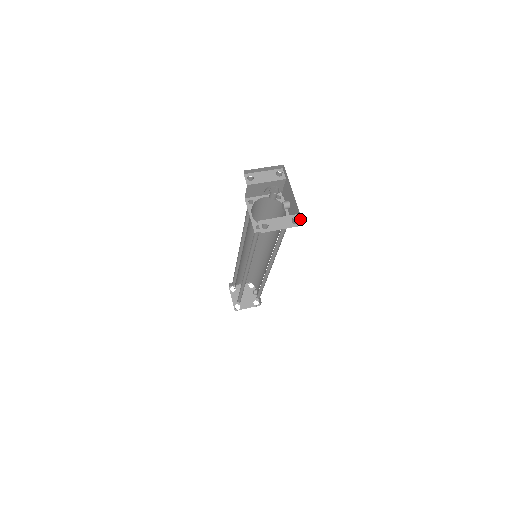
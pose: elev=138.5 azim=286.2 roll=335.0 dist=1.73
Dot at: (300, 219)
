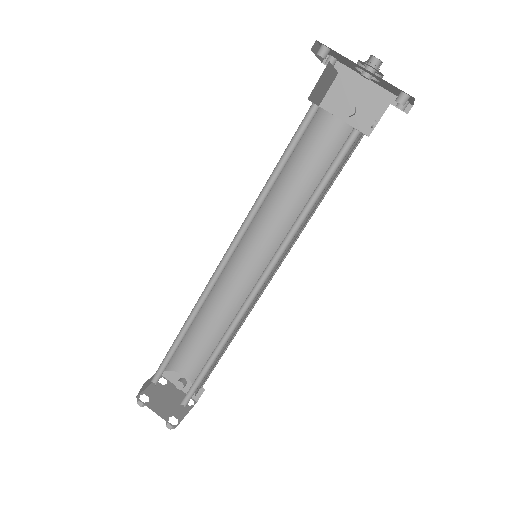
Dot at: occluded
